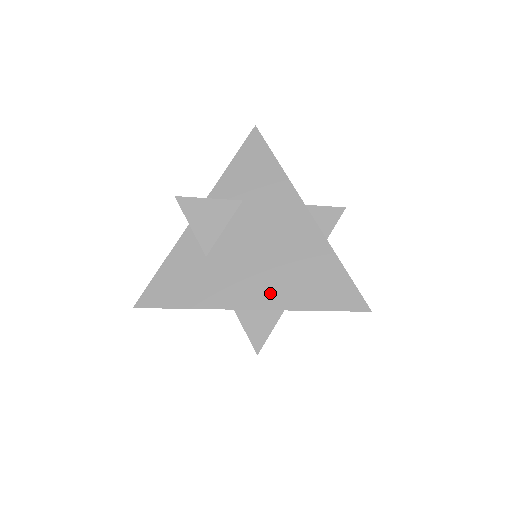
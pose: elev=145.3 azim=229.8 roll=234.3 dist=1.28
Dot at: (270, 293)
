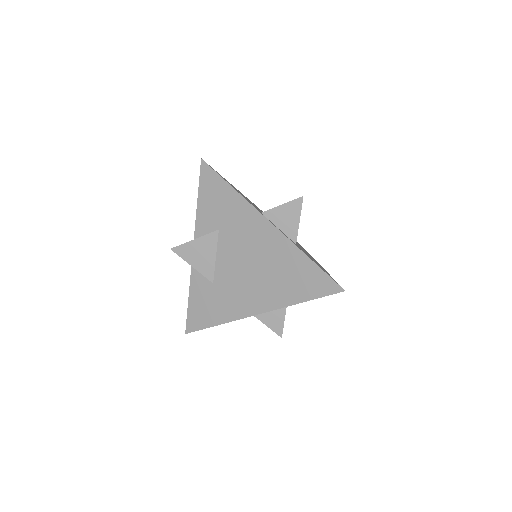
Dot at: (266, 298)
